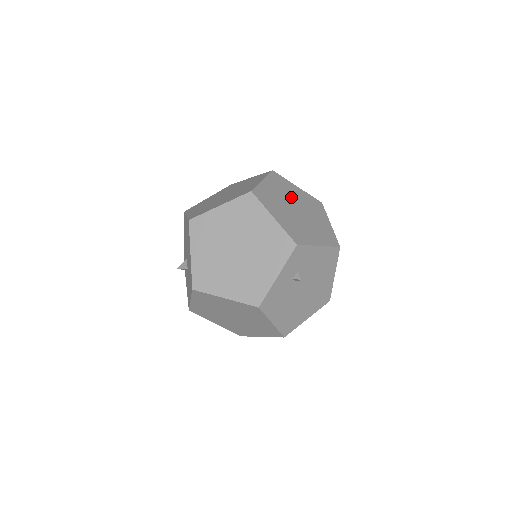
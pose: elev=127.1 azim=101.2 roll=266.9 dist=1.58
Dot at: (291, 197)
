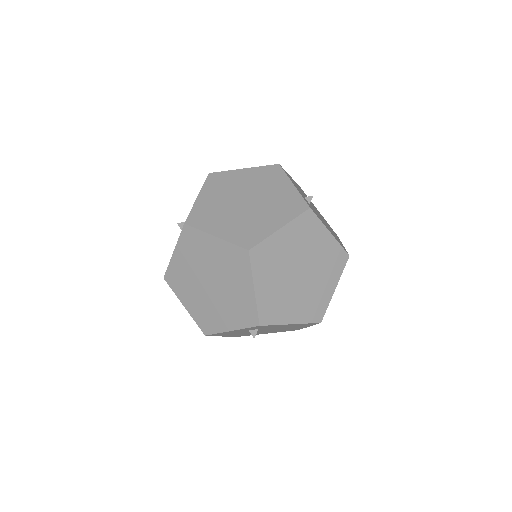
Dot at: (306, 253)
